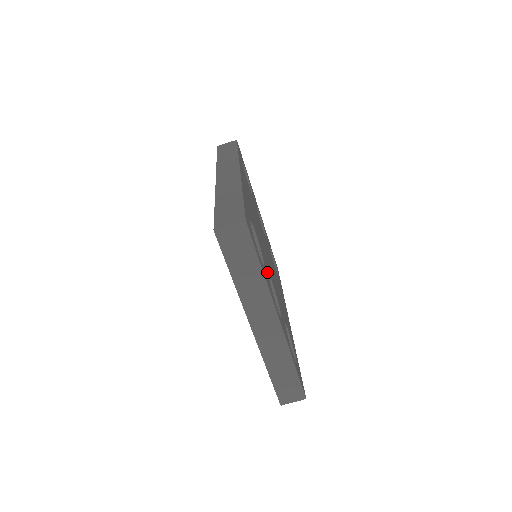
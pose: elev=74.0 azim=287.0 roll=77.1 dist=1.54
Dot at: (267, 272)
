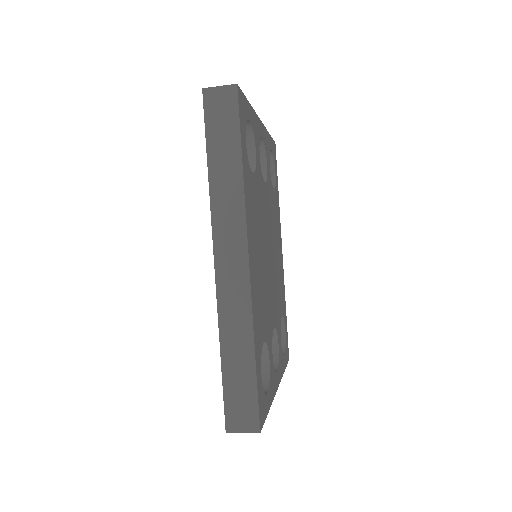
Dot at: (271, 353)
